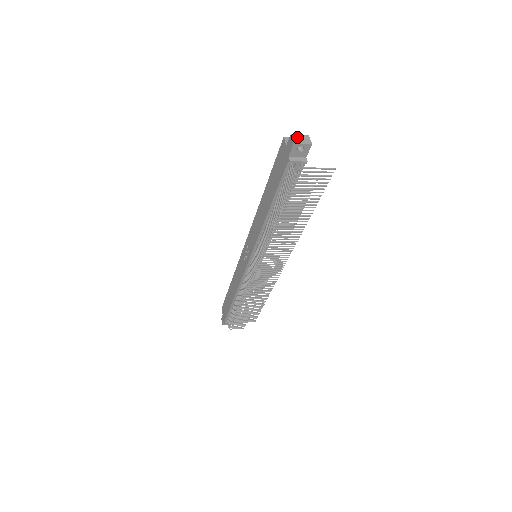
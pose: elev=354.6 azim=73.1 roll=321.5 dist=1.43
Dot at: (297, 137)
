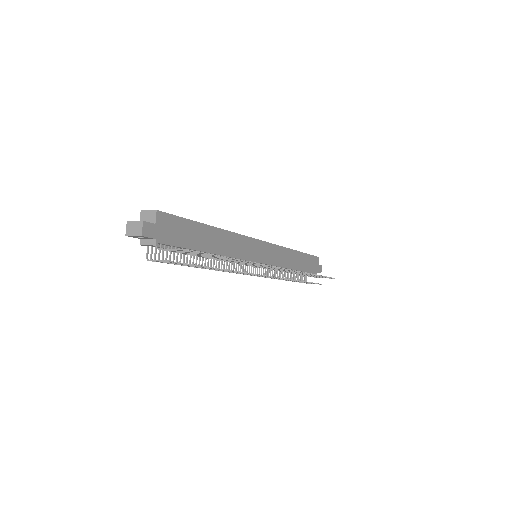
Dot at: (131, 226)
